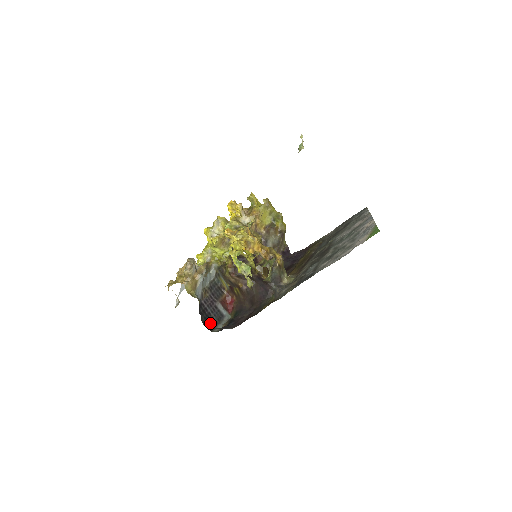
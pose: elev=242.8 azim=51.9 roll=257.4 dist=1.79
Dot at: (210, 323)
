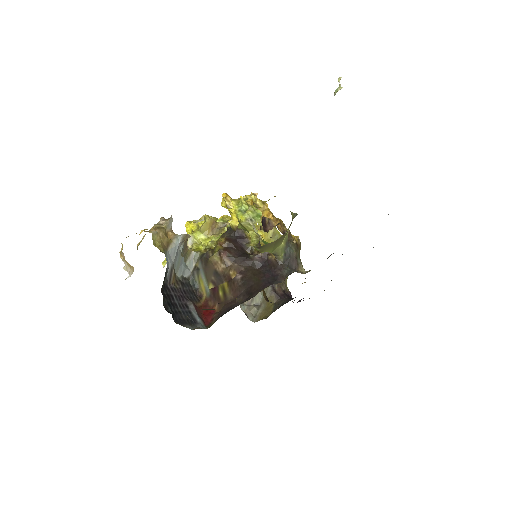
Dot at: (175, 315)
